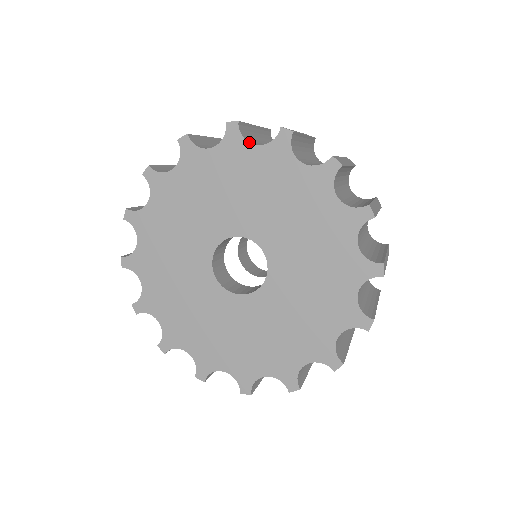
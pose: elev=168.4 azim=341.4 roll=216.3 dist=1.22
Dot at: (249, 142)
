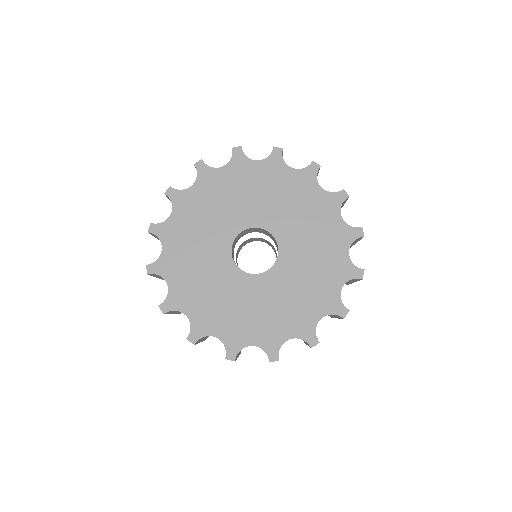
Dot at: (251, 159)
